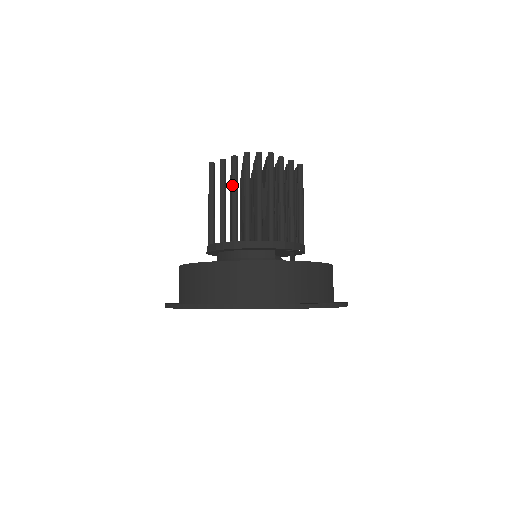
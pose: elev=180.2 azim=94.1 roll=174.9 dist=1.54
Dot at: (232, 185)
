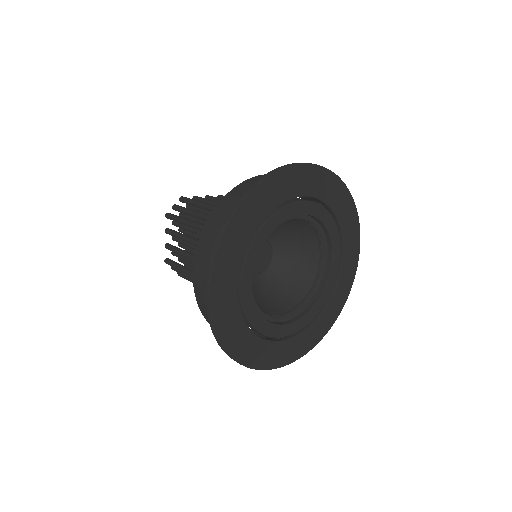
Dot at: occluded
